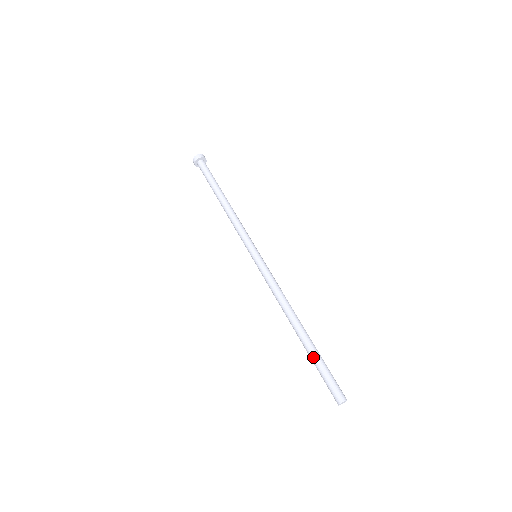
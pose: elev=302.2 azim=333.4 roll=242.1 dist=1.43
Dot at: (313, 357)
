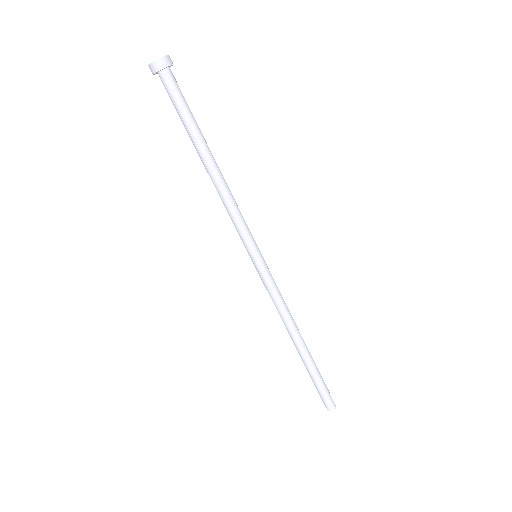
Dot at: (310, 374)
